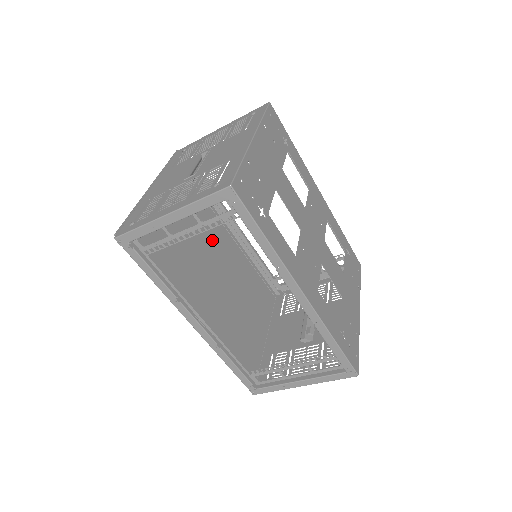
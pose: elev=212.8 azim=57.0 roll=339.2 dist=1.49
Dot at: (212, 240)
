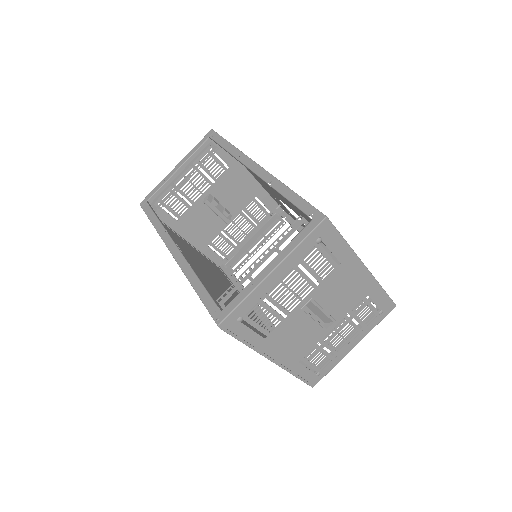
Dot at: occluded
